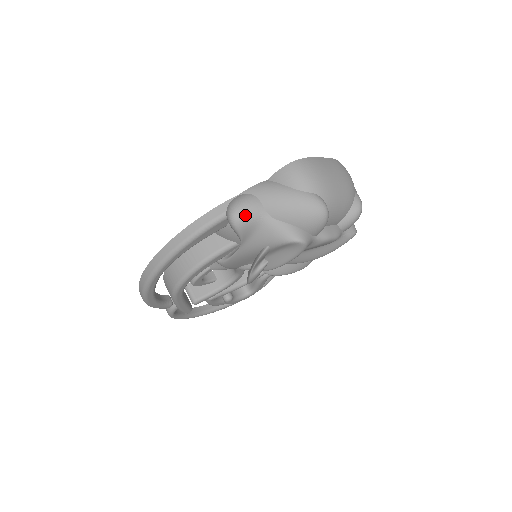
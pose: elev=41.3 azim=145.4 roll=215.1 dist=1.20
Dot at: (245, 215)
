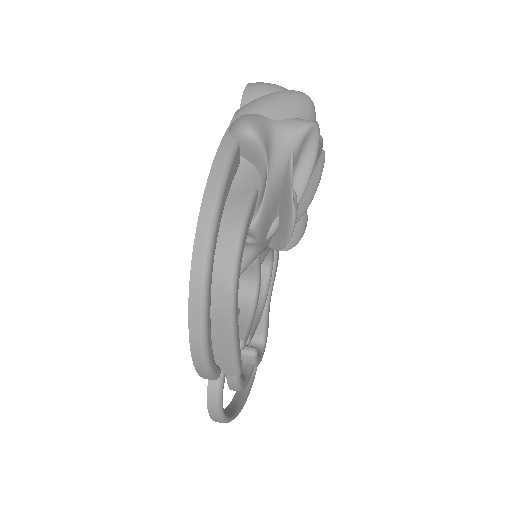
Dot at: (256, 123)
